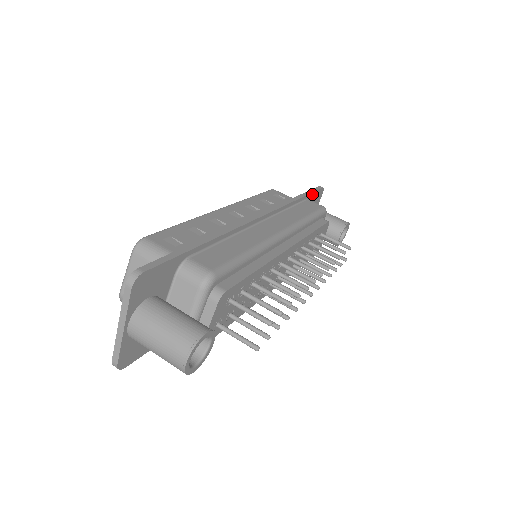
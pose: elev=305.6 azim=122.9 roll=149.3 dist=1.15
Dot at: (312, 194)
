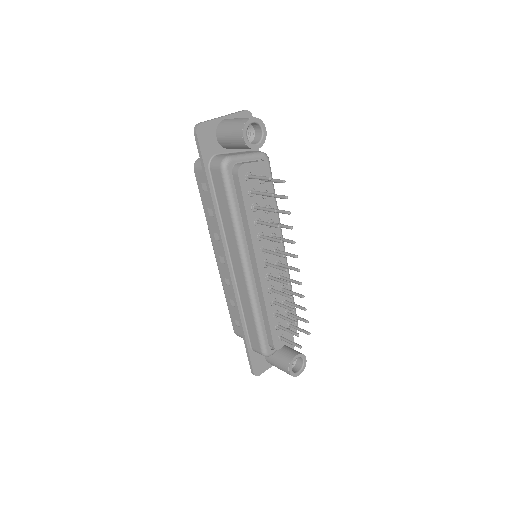
Dot at: occluded
